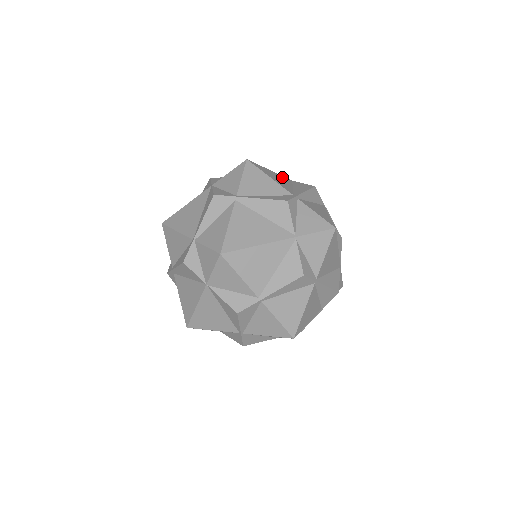
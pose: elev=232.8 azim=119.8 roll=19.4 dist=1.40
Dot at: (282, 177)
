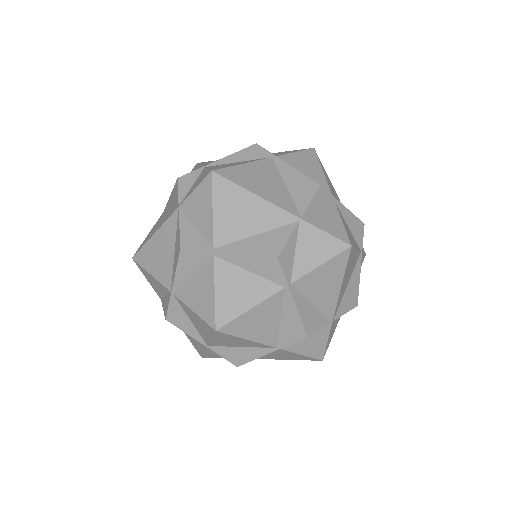
Dot at: (338, 197)
